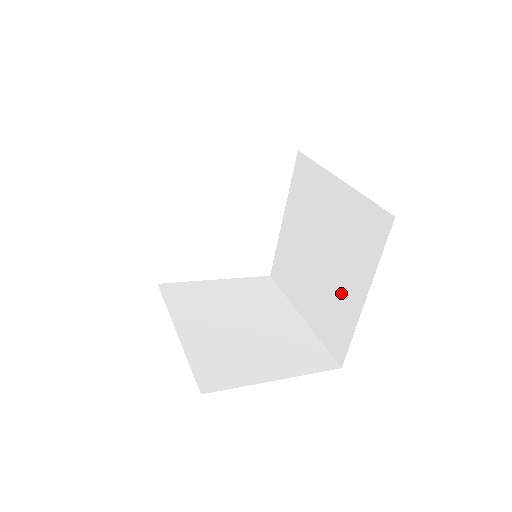
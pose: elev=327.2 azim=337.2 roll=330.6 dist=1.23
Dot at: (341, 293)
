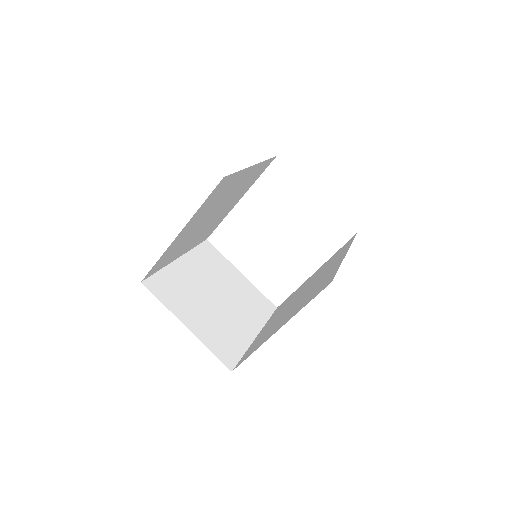
Dot at: (278, 324)
